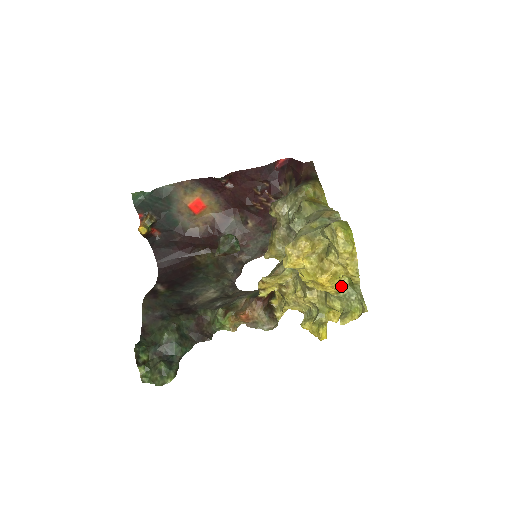
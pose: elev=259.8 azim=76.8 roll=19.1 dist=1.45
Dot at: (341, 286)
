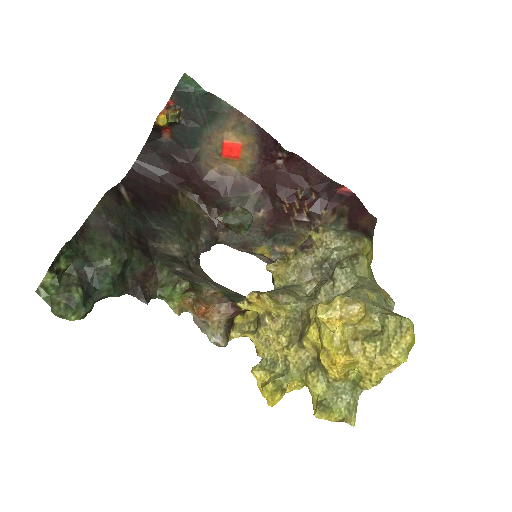
Dot at: (345, 377)
